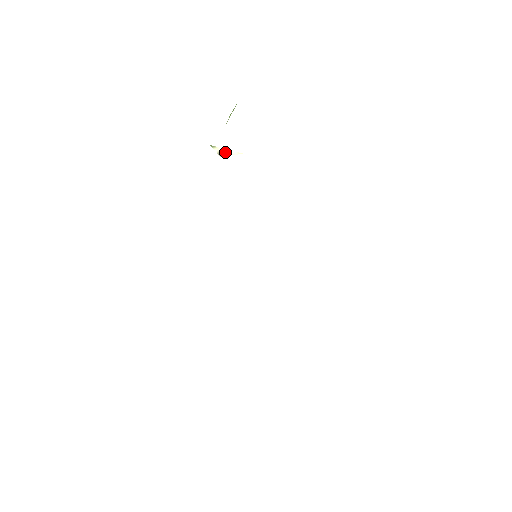
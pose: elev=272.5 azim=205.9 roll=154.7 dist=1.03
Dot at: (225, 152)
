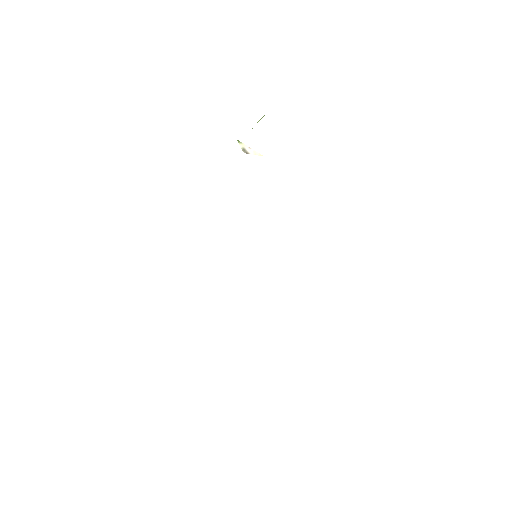
Dot at: (249, 150)
